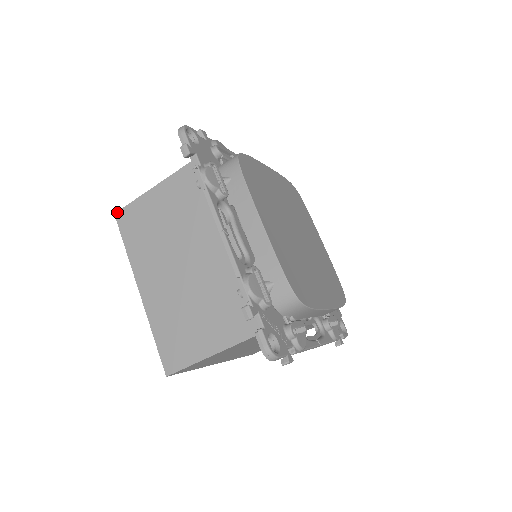
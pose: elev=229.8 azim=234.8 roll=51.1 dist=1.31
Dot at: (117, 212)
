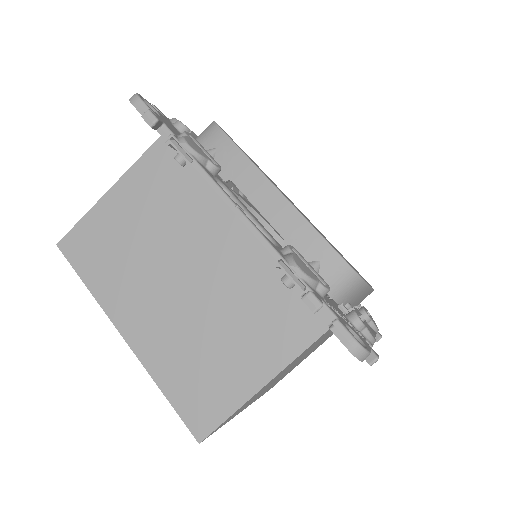
Dot at: (60, 241)
